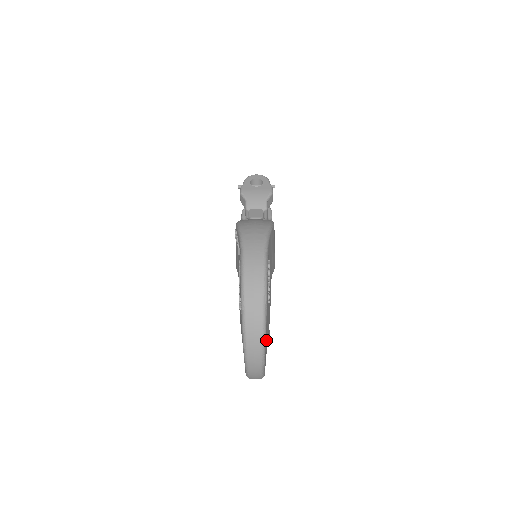
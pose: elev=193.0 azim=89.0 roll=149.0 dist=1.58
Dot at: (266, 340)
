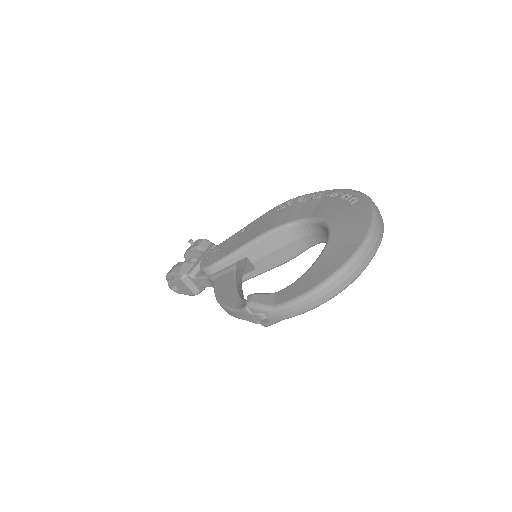
Dot at: occluded
